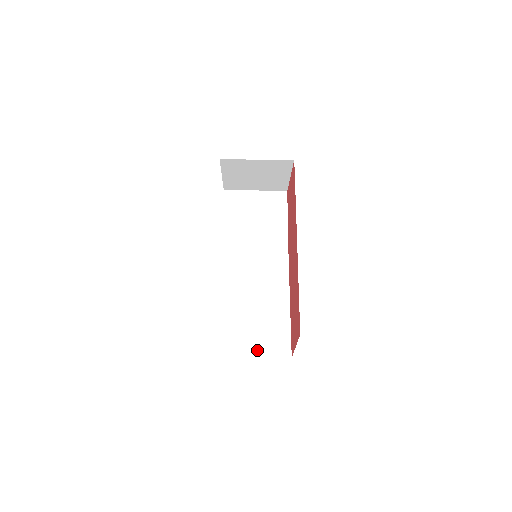
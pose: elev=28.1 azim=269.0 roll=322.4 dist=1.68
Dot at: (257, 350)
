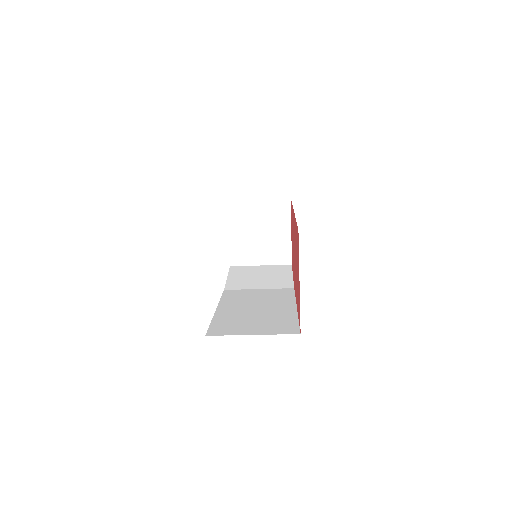
Dot at: (256, 331)
